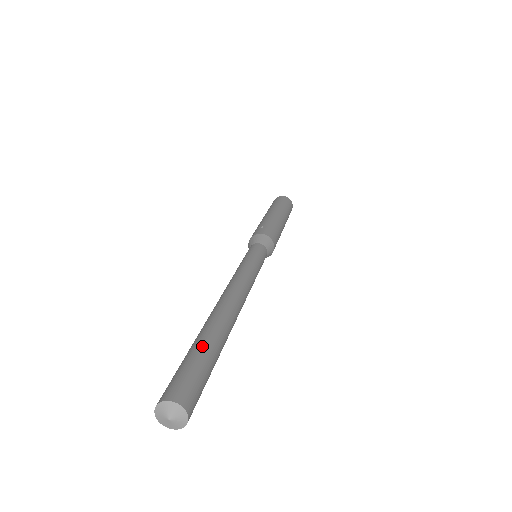
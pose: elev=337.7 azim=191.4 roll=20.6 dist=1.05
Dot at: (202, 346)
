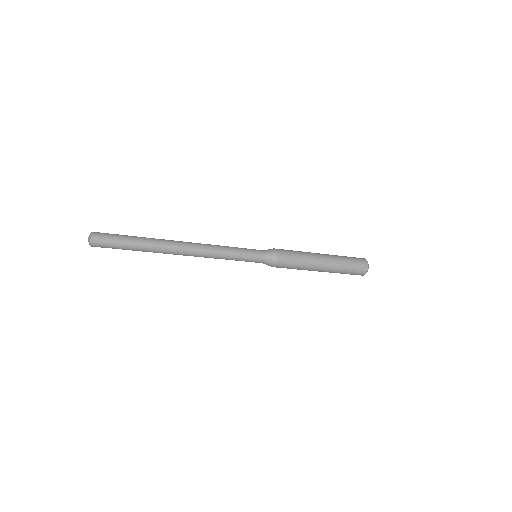
Dot at: occluded
